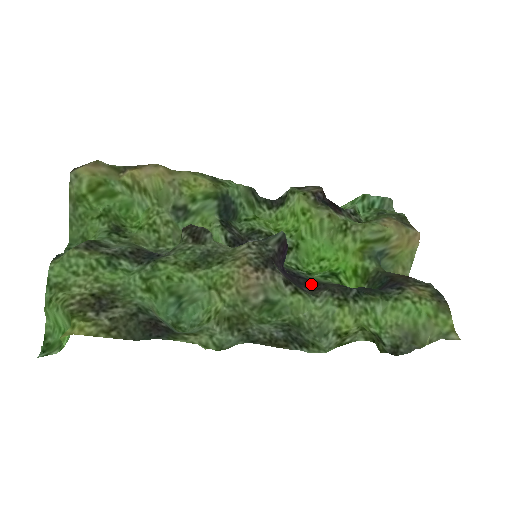
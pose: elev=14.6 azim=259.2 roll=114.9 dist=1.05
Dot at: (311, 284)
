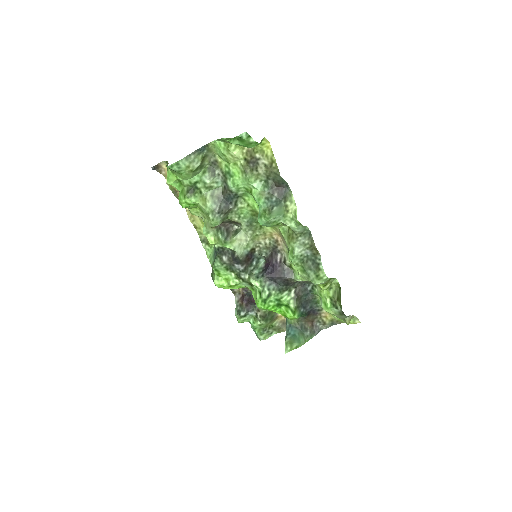
Dot at: (284, 284)
